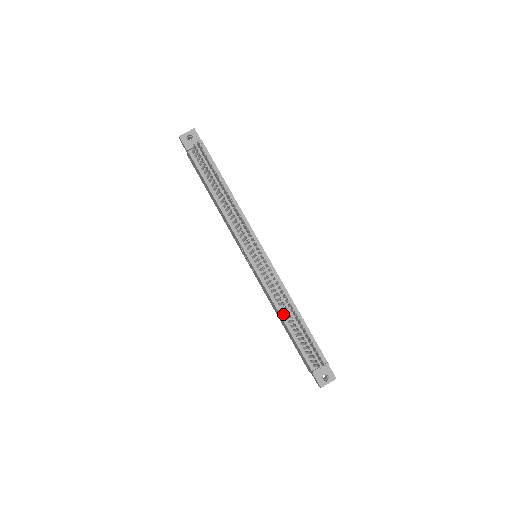
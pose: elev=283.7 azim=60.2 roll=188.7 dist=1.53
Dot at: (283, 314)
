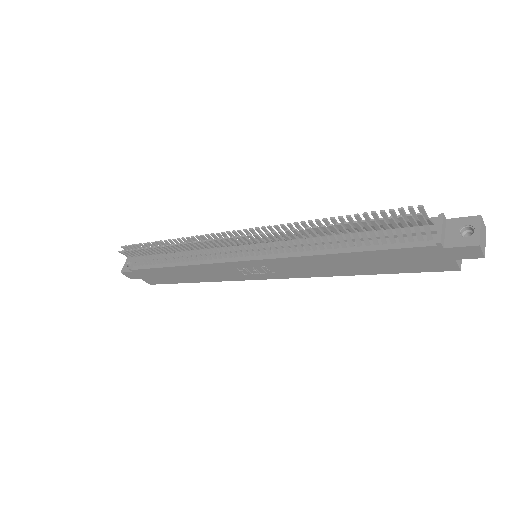
Dot at: (329, 250)
